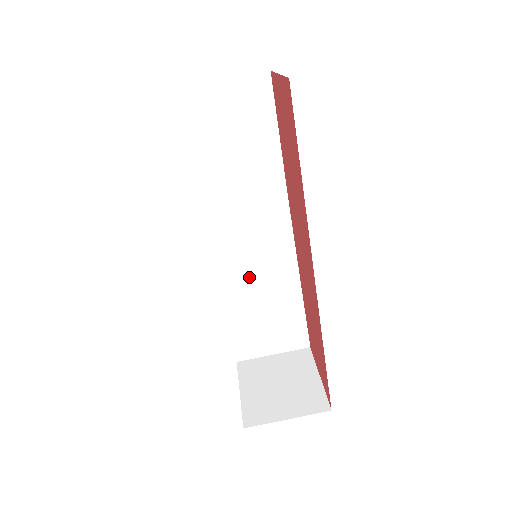
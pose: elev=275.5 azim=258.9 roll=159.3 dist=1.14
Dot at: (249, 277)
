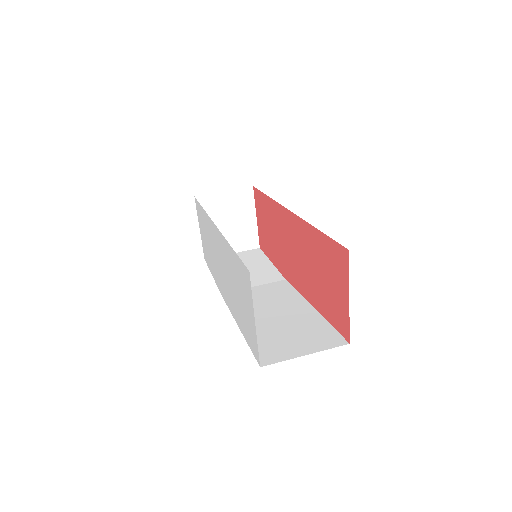
Dot at: (263, 313)
